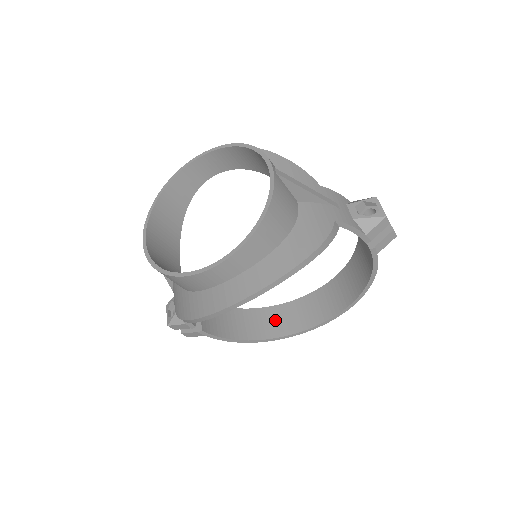
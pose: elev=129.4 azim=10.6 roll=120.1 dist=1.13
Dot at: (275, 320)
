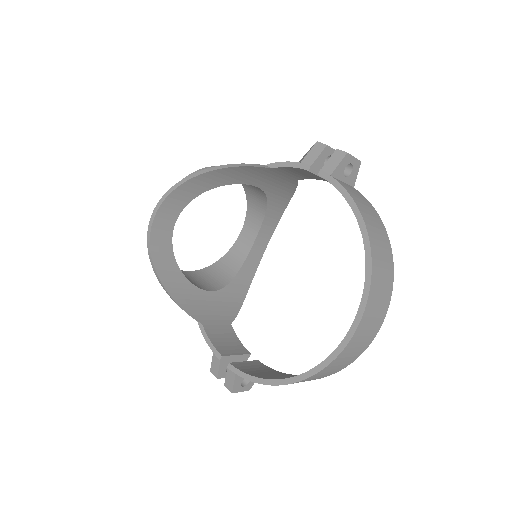
Dot at: occluded
